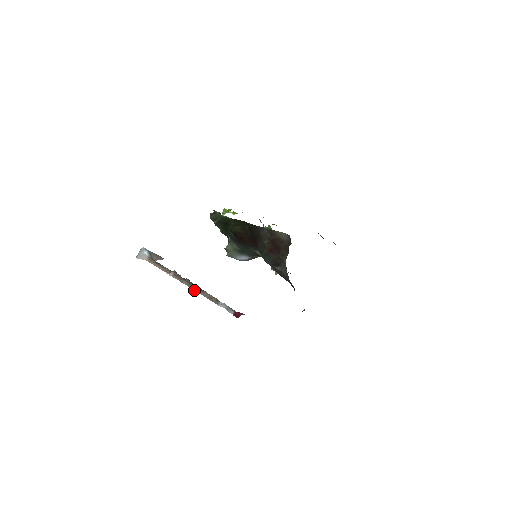
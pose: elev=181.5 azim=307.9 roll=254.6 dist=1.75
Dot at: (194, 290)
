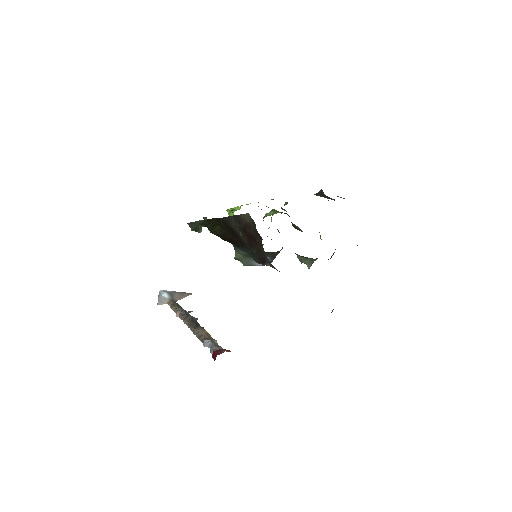
Dot at: occluded
